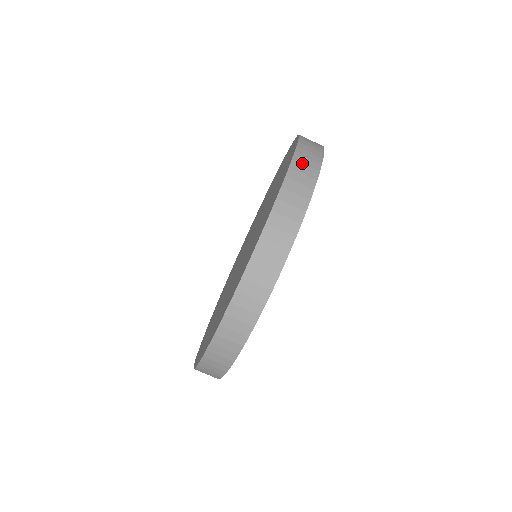
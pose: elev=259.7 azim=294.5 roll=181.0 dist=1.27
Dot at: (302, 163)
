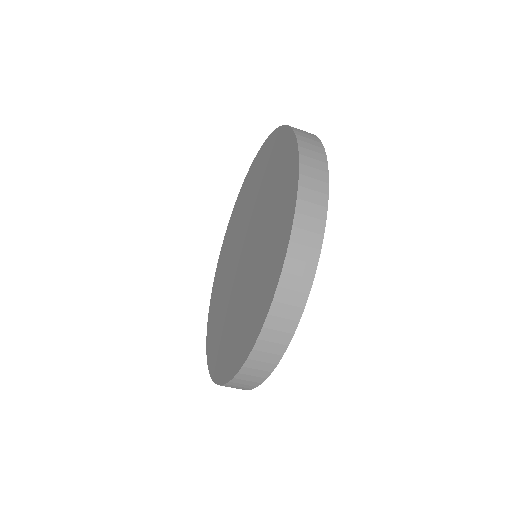
Dot at: (308, 201)
